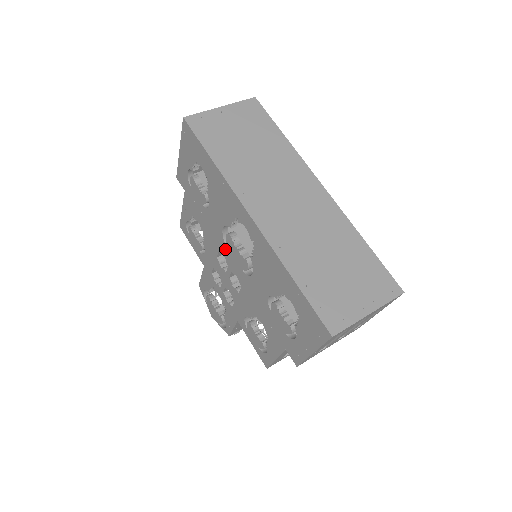
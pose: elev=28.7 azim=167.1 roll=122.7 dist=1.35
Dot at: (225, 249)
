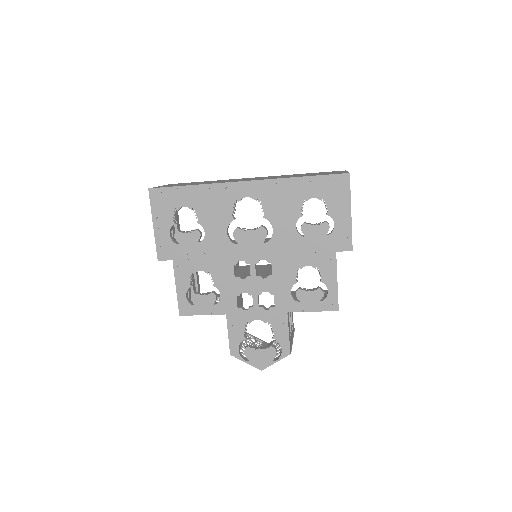
Dot at: (239, 251)
